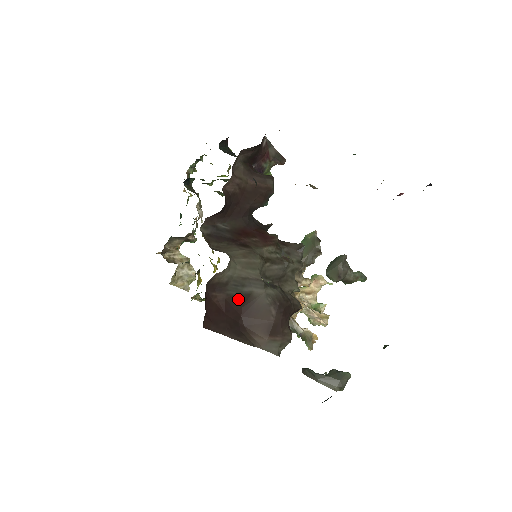
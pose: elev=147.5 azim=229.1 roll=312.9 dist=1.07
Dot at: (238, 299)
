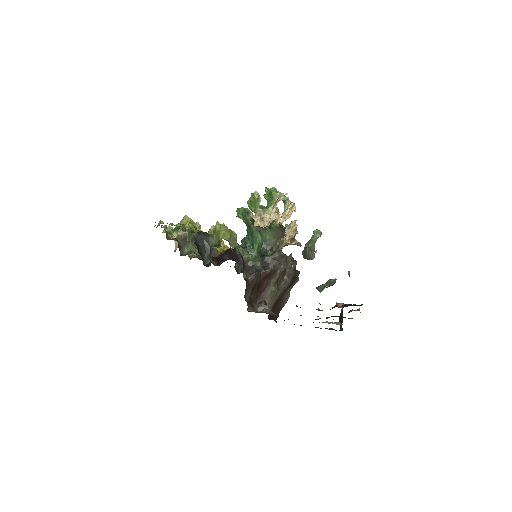
Dot at: occluded
